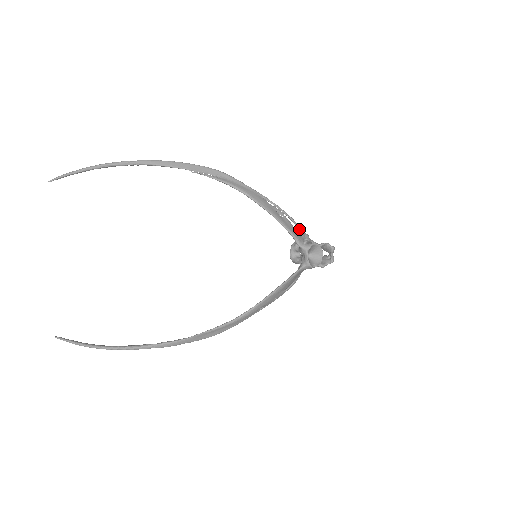
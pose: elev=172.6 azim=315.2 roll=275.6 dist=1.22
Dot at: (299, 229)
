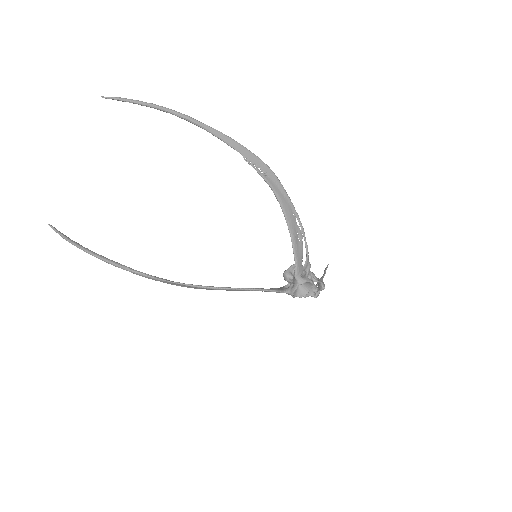
Dot at: (306, 258)
